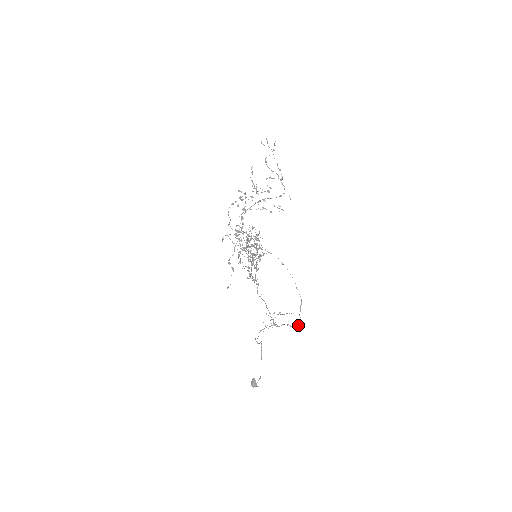
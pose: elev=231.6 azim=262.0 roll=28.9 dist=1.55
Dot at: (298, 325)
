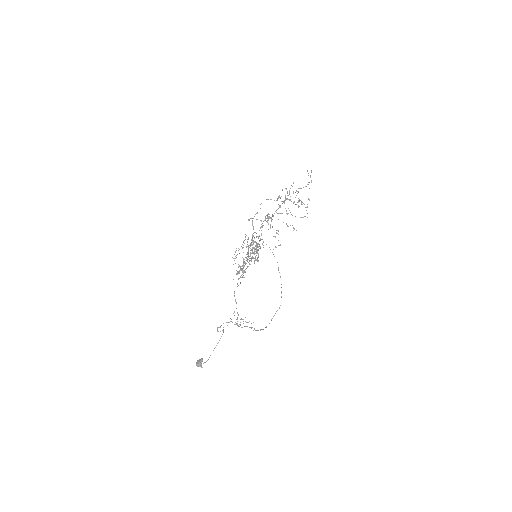
Dot at: occluded
